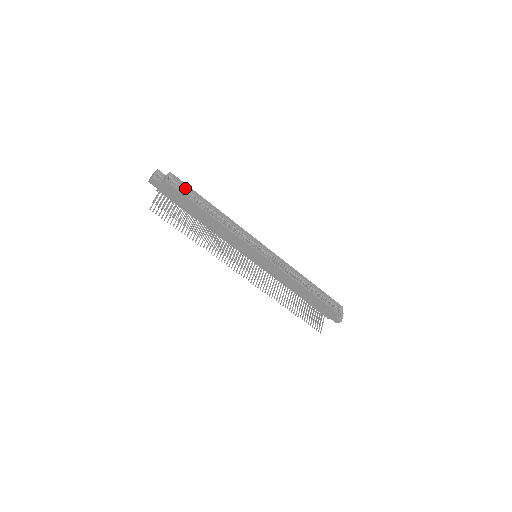
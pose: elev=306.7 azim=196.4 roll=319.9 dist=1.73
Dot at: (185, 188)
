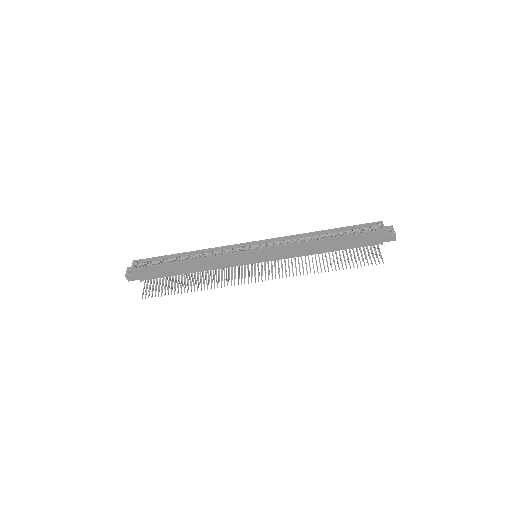
Dot at: (152, 261)
